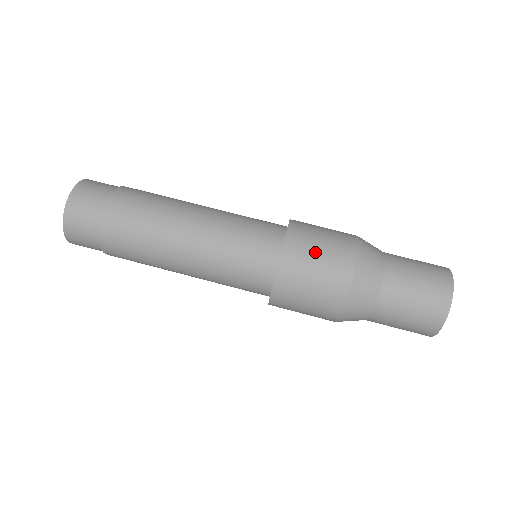
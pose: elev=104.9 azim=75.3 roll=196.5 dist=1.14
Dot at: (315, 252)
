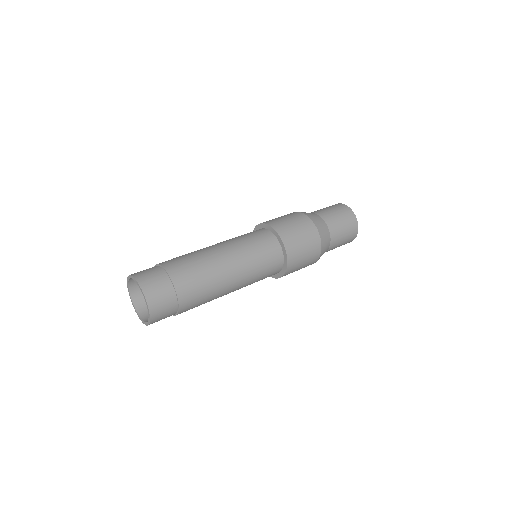
Dot at: (277, 218)
